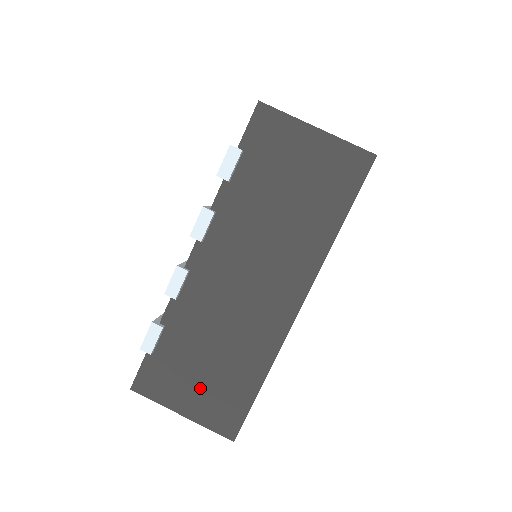
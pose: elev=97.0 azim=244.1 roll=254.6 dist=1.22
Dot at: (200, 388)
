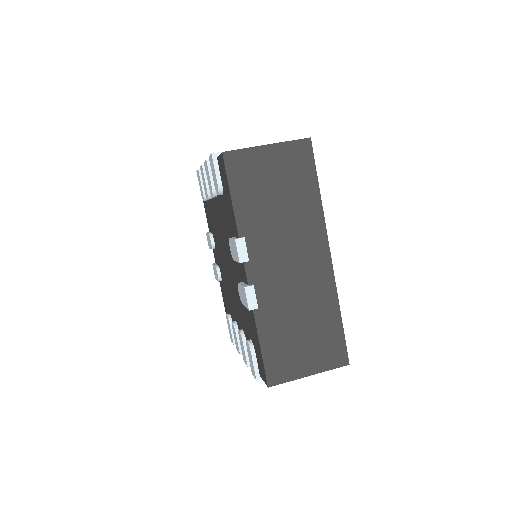
Dot at: occluded
